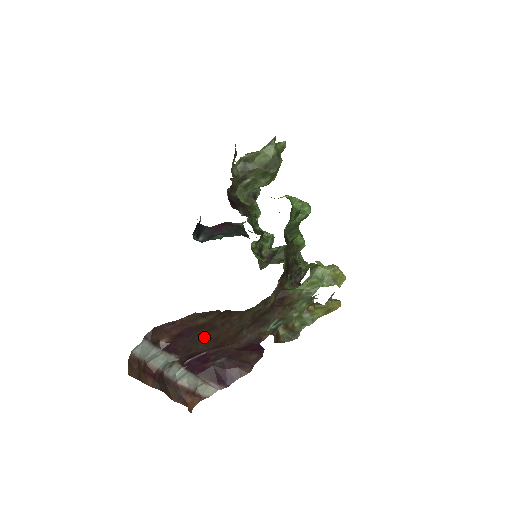
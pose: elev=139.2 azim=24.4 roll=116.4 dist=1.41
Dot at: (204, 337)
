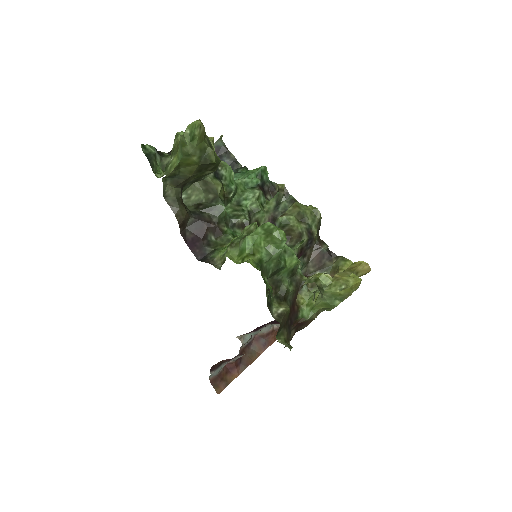
Dot at: occluded
